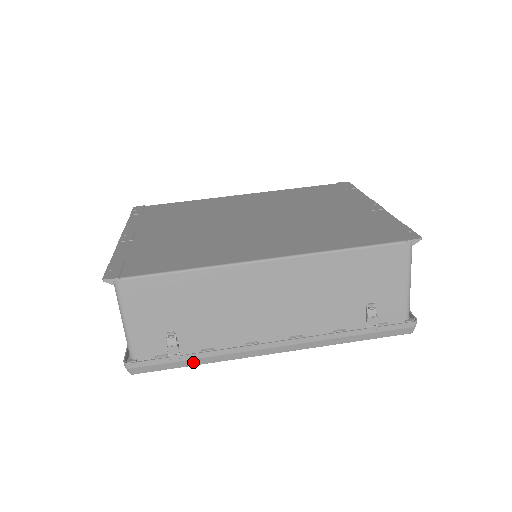
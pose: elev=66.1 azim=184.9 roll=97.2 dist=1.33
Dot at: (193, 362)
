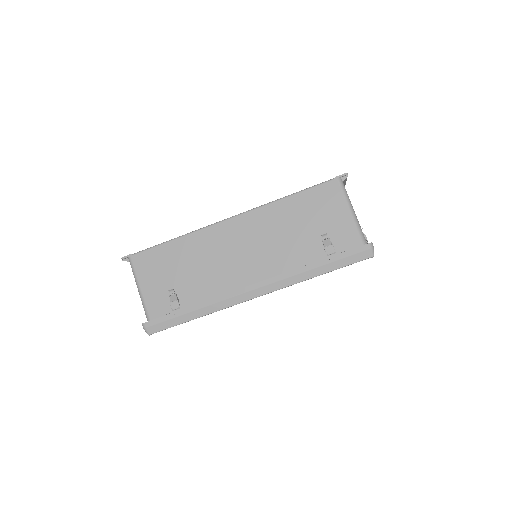
Dot at: (192, 315)
